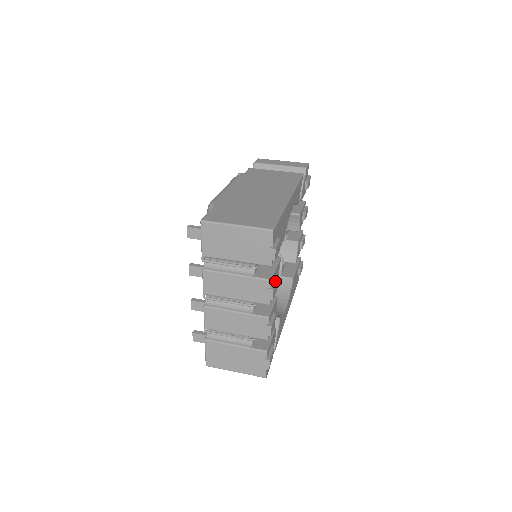
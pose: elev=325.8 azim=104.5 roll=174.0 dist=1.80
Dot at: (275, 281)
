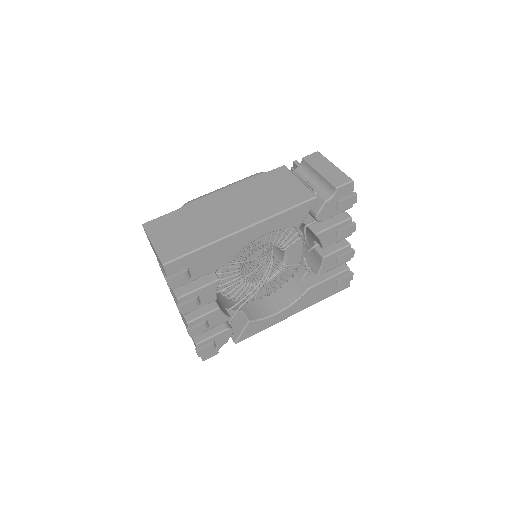
Dot at: (190, 300)
